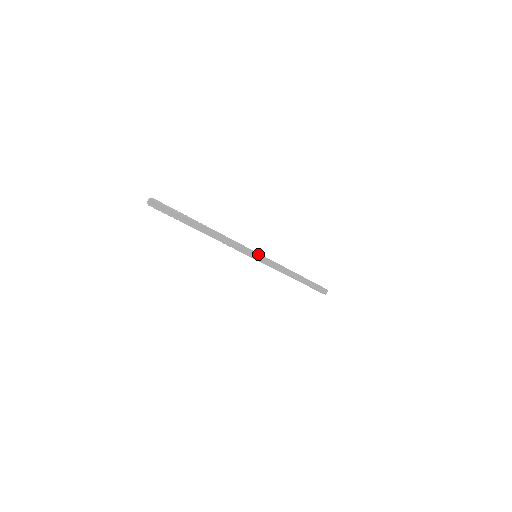
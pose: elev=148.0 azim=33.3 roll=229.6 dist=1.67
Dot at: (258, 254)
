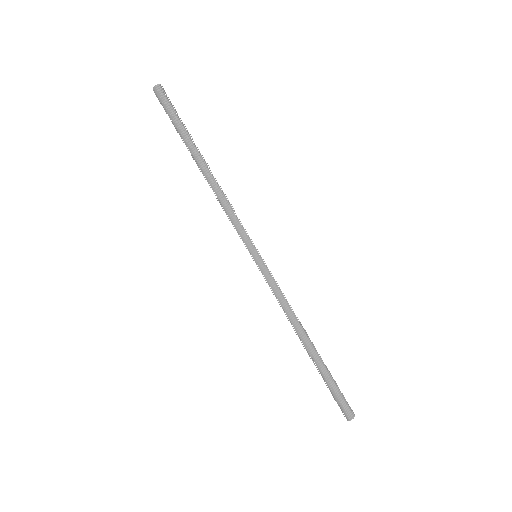
Dot at: occluded
